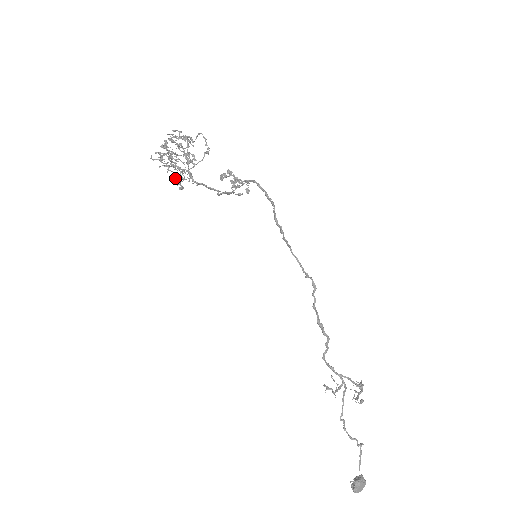
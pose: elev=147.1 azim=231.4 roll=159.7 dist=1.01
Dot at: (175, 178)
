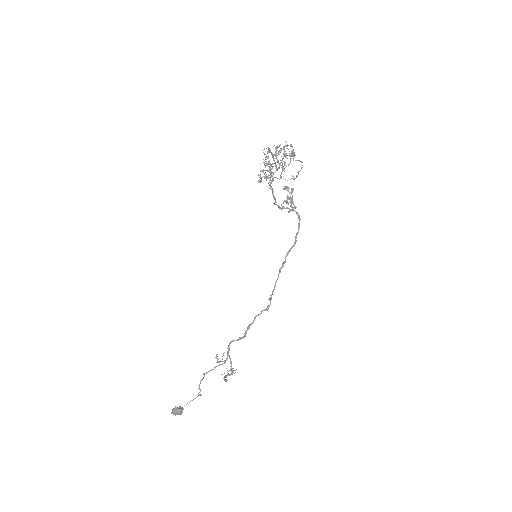
Dot at: (262, 170)
